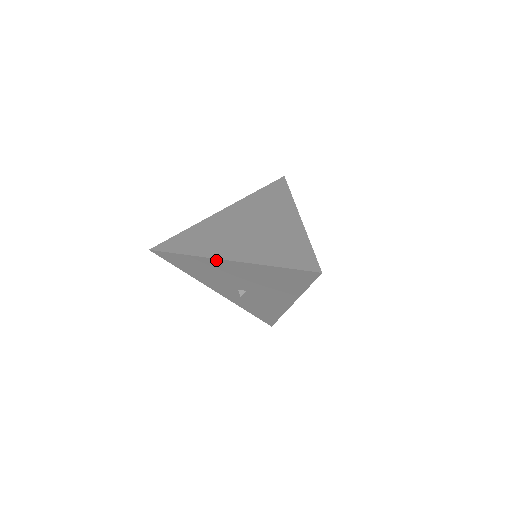
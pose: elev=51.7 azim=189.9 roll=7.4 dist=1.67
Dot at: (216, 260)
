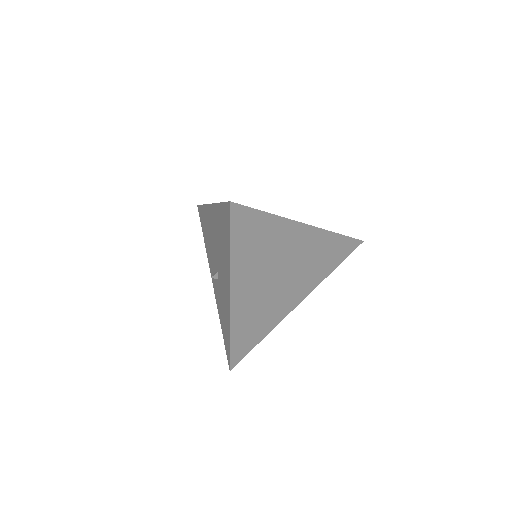
Dot at: (208, 207)
